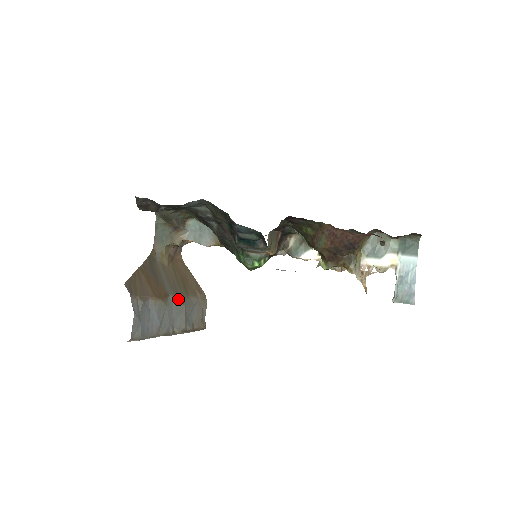
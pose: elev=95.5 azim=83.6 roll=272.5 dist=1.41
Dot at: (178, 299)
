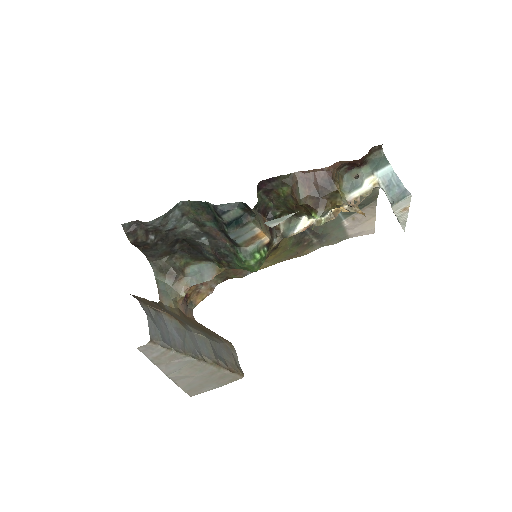
Dot at: (198, 331)
